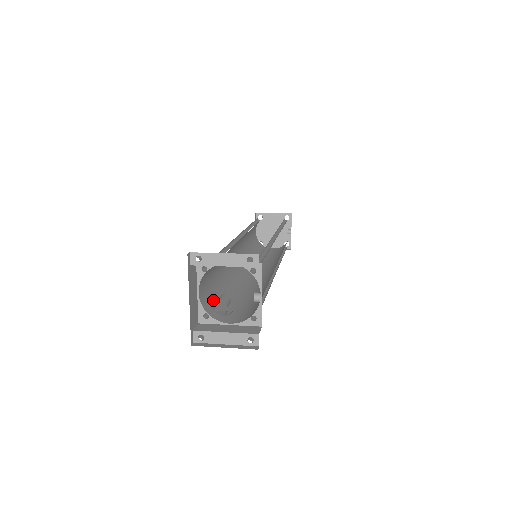
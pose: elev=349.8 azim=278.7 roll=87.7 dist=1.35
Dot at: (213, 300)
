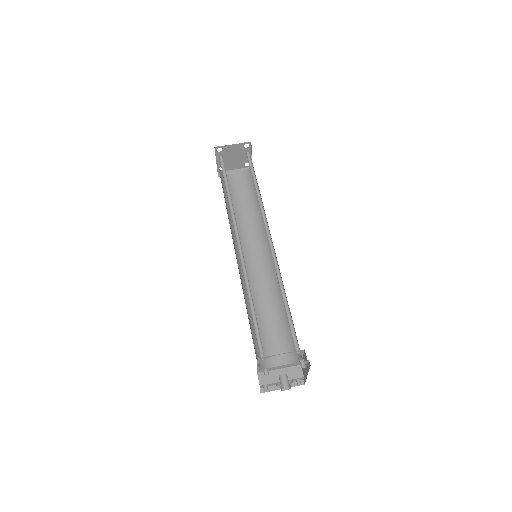
Dot at: (257, 347)
